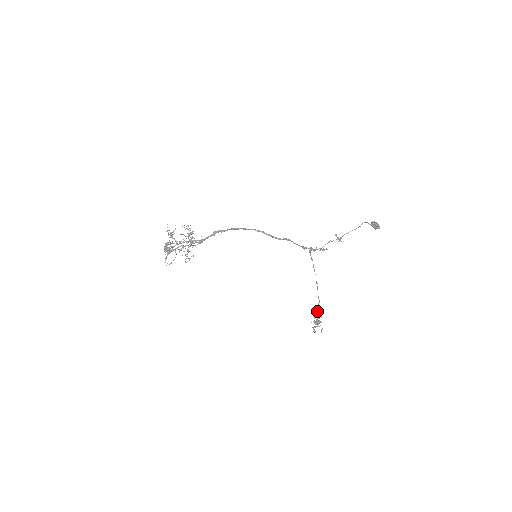
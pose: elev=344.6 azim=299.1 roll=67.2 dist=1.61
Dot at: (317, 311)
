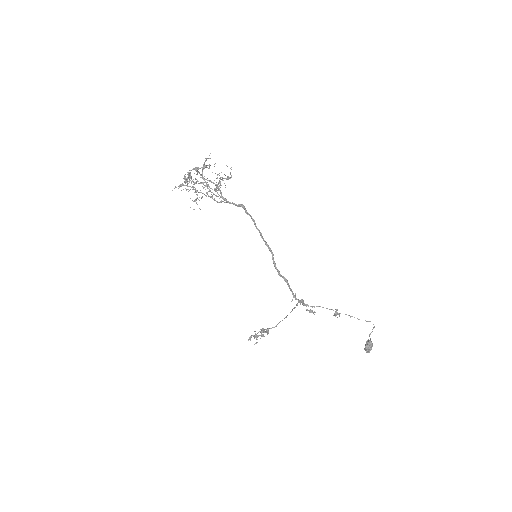
Dot at: (268, 329)
